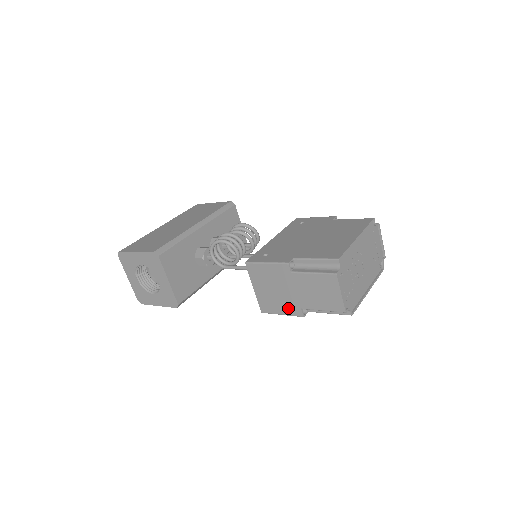
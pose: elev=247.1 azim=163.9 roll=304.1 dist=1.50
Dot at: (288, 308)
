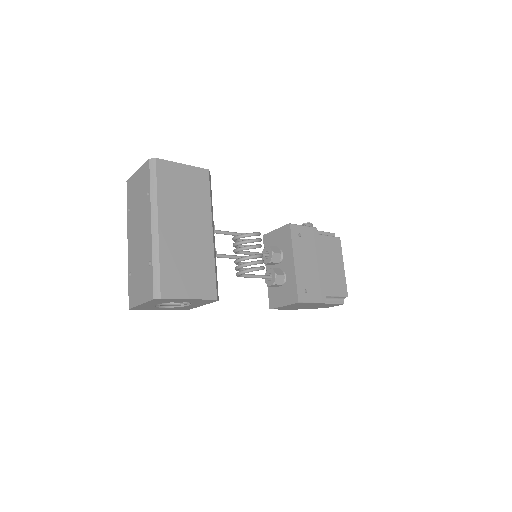
Dot at: occluded
